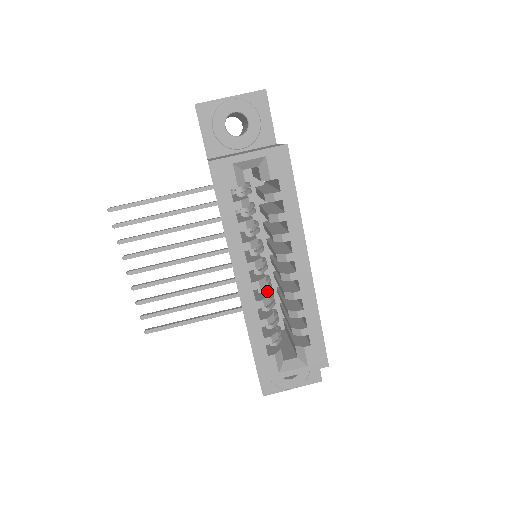
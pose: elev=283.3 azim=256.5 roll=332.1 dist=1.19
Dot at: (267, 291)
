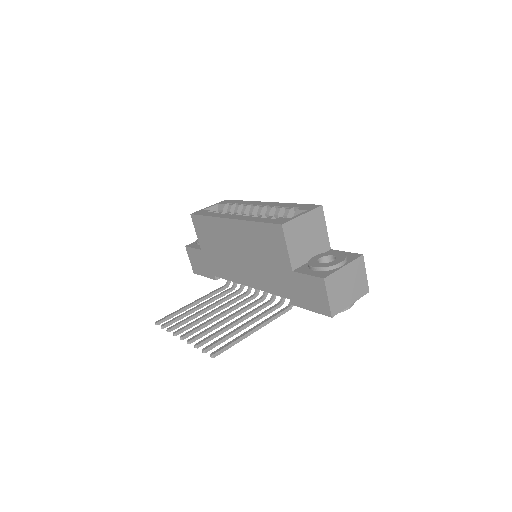
Dot at: occluded
